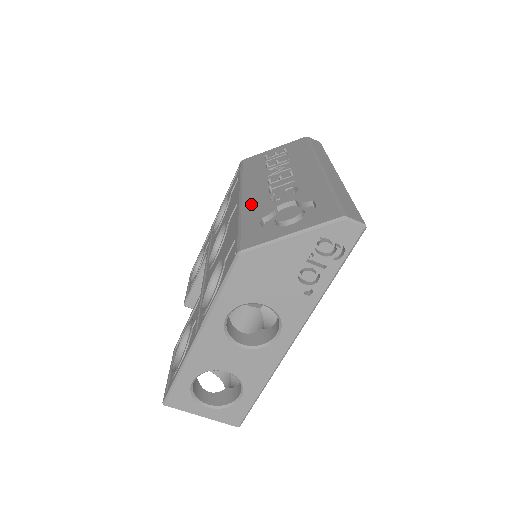
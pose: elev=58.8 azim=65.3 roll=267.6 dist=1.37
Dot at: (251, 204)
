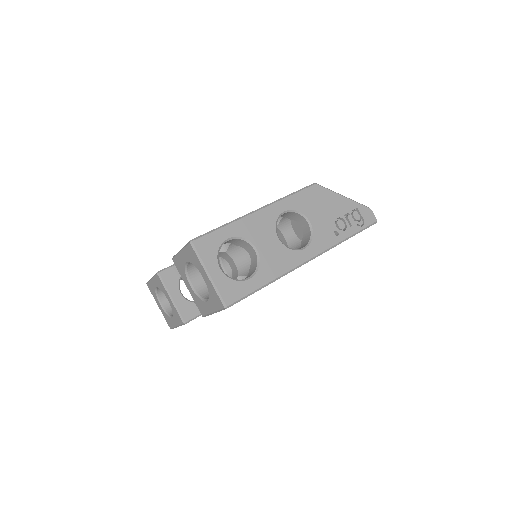
Dot at: occluded
